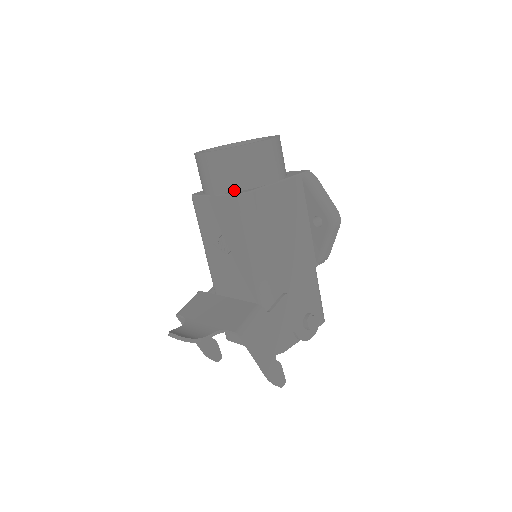
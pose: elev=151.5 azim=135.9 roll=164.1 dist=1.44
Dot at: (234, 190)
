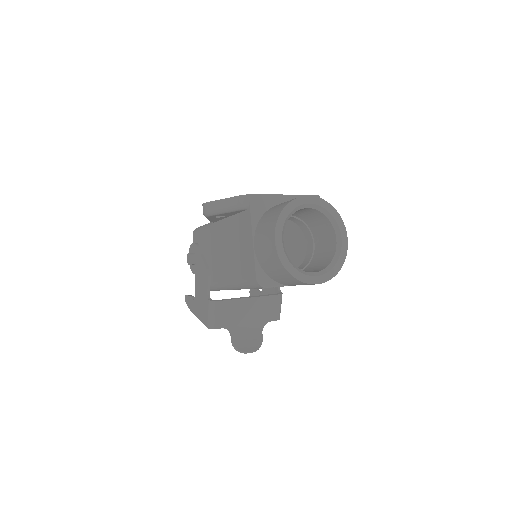
Dot at: occluded
